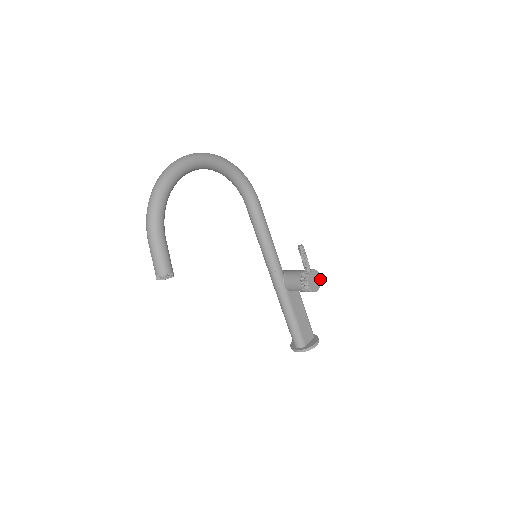
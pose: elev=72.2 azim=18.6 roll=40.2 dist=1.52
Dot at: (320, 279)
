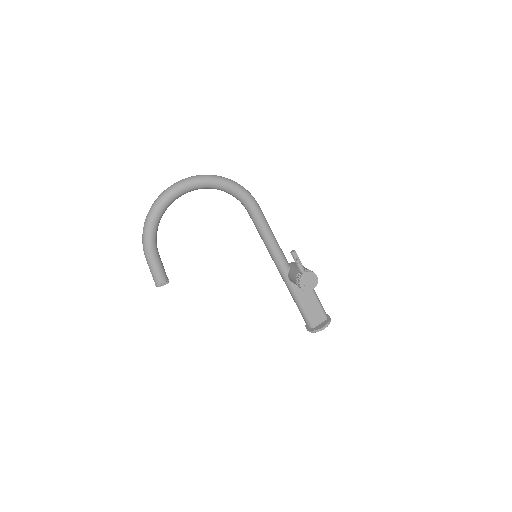
Dot at: (317, 279)
